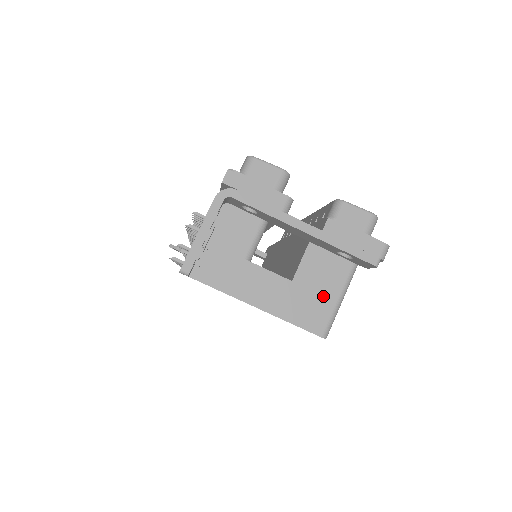
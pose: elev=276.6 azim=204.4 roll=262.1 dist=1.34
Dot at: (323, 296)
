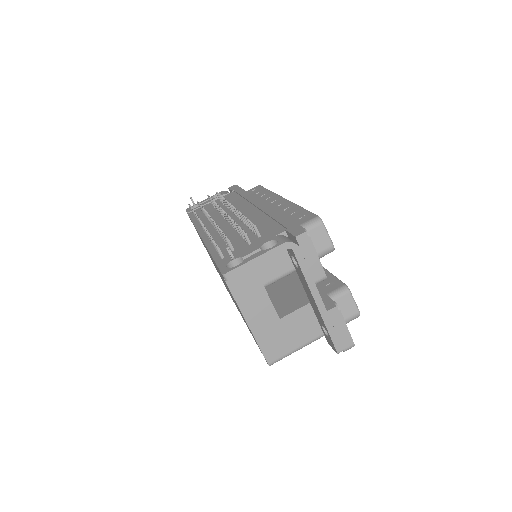
Dot at: (290, 341)
